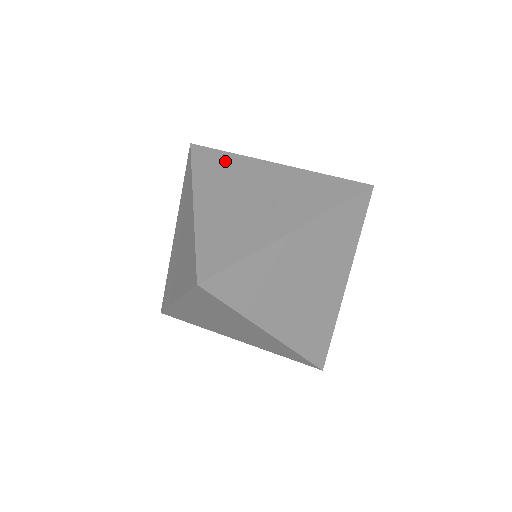
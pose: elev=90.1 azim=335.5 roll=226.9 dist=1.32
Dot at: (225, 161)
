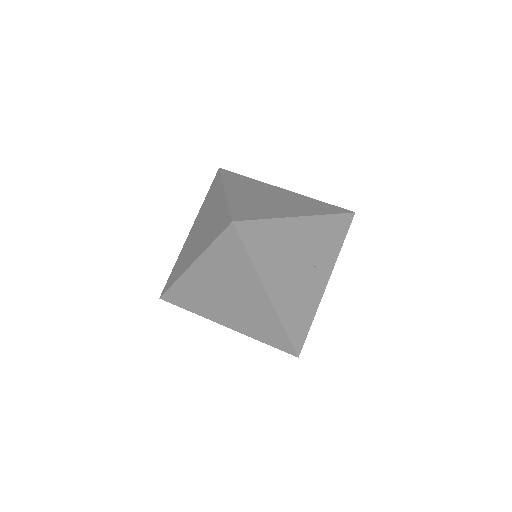
Dot at: (269, 234)
